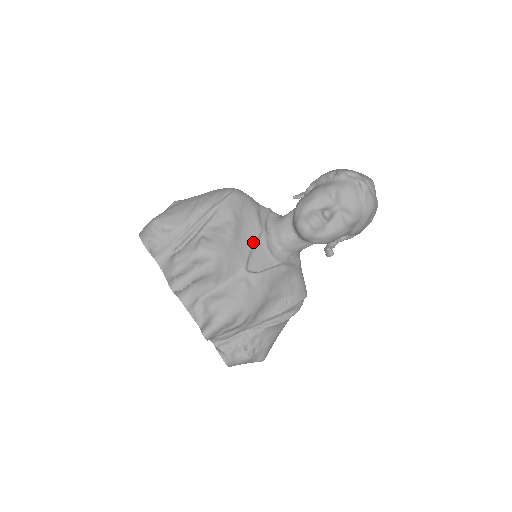
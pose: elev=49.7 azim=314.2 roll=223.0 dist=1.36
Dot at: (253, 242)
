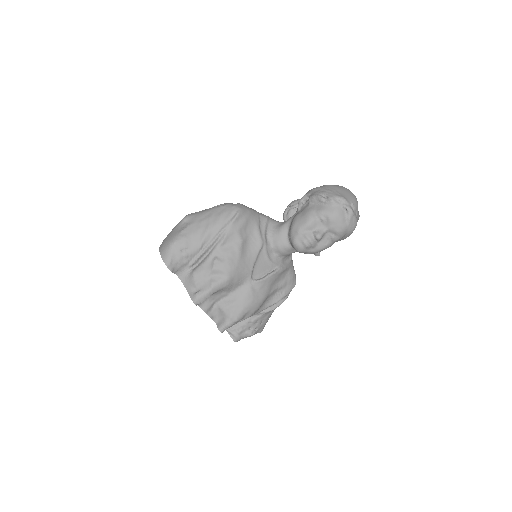
Dot at: (256, 255)
